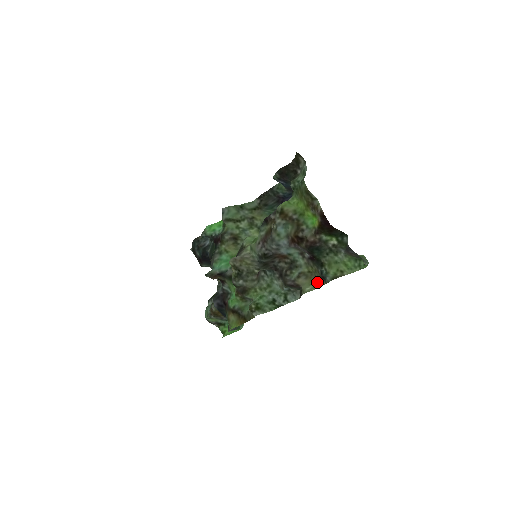
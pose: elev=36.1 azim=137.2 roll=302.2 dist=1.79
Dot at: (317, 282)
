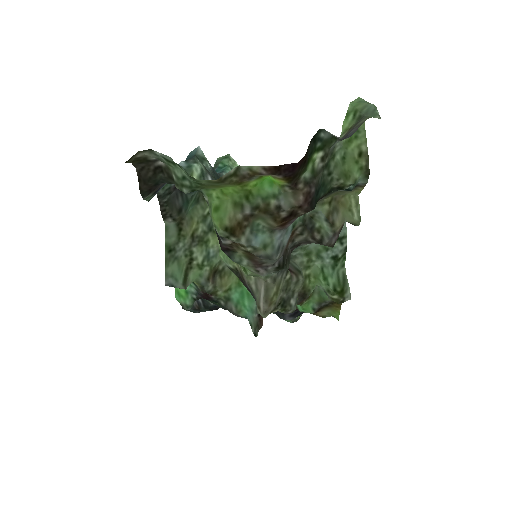
Dot at: (349, 194)
